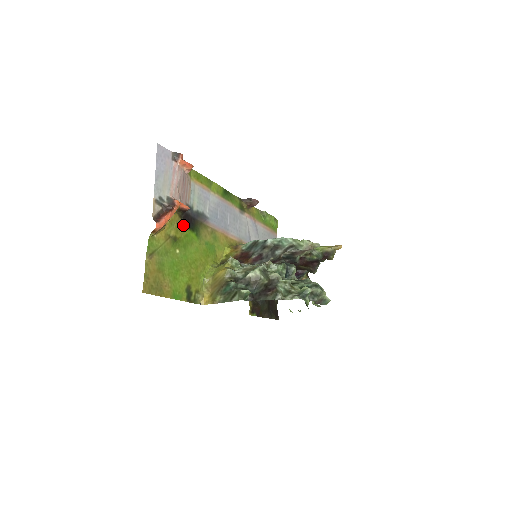
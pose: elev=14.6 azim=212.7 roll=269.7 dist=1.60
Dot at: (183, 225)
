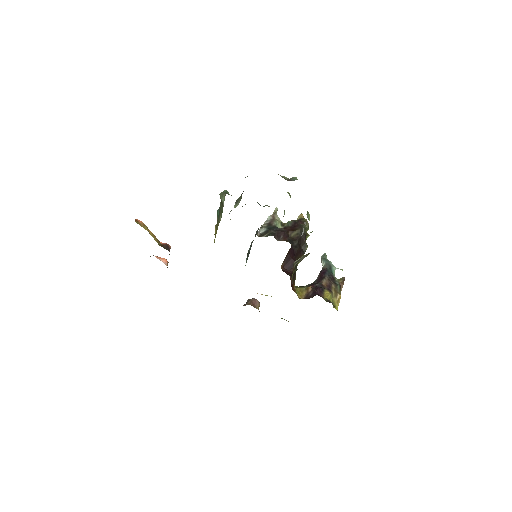
Dot at: occluded
